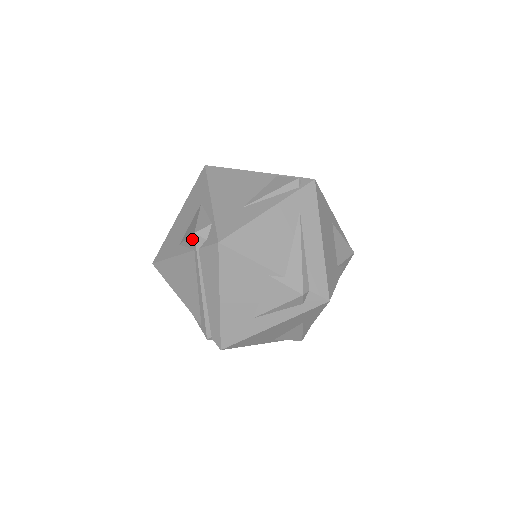
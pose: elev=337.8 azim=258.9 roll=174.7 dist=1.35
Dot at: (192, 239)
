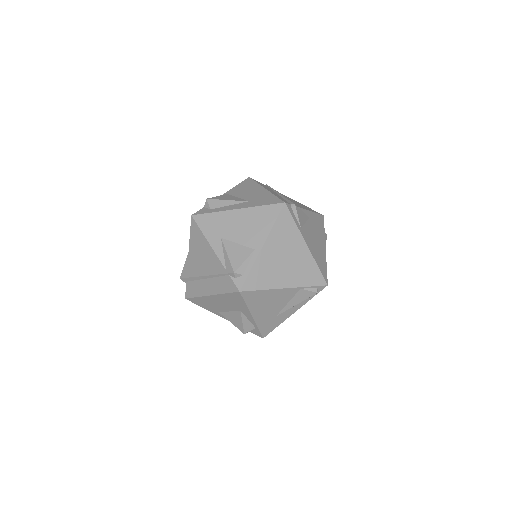
Dot at: (239, 329)
